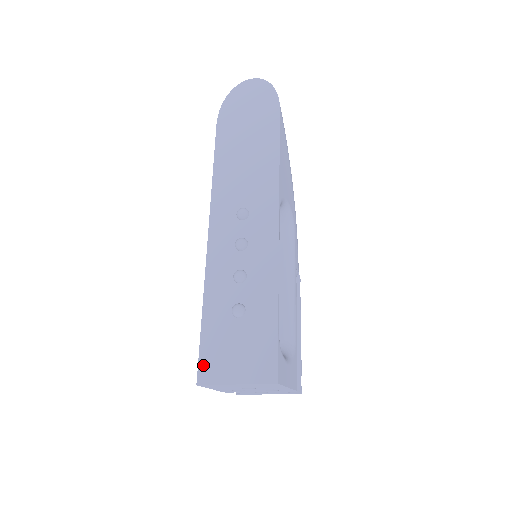
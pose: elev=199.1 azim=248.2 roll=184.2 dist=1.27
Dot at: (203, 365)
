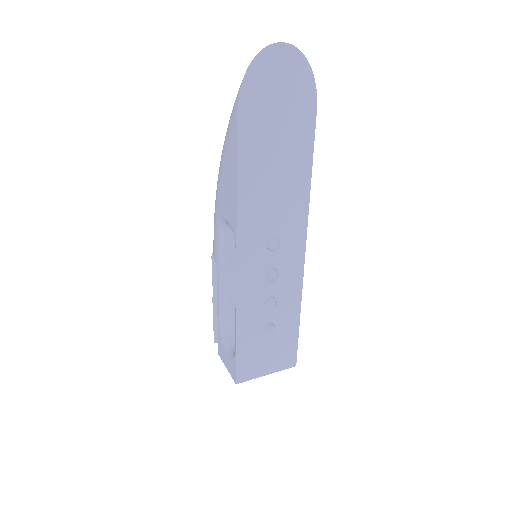
Dot at: (241, 371)
